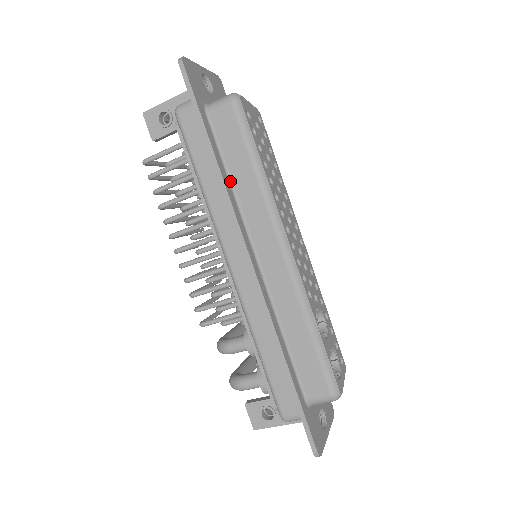
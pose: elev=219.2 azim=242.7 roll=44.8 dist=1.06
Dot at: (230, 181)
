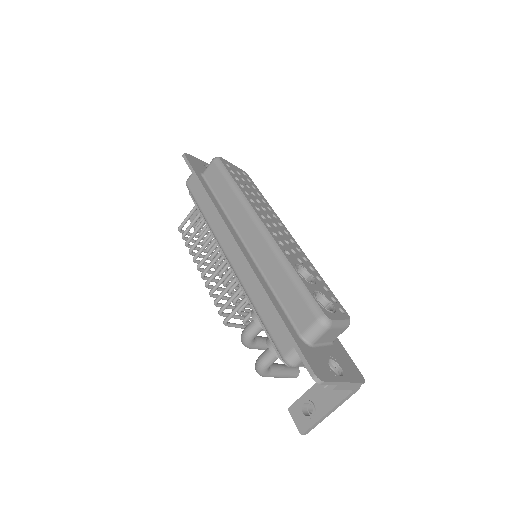
Dot at: (219, 203)
